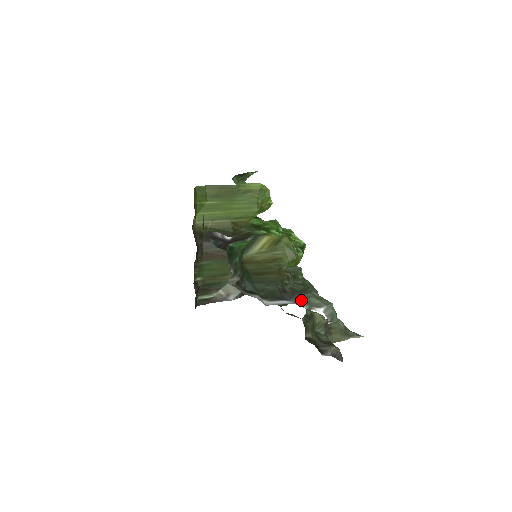
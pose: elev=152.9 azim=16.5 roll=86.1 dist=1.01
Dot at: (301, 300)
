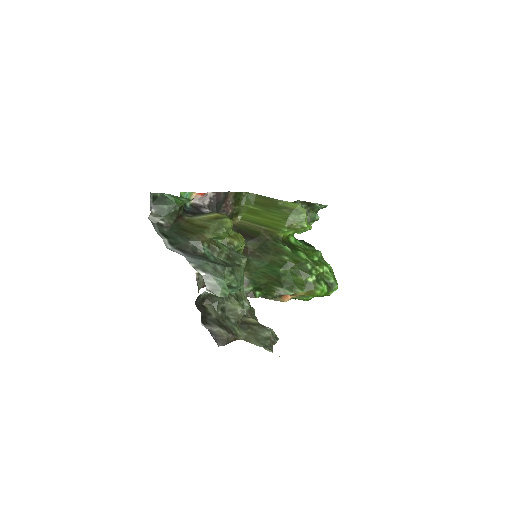
Dot at: (195, 259)
